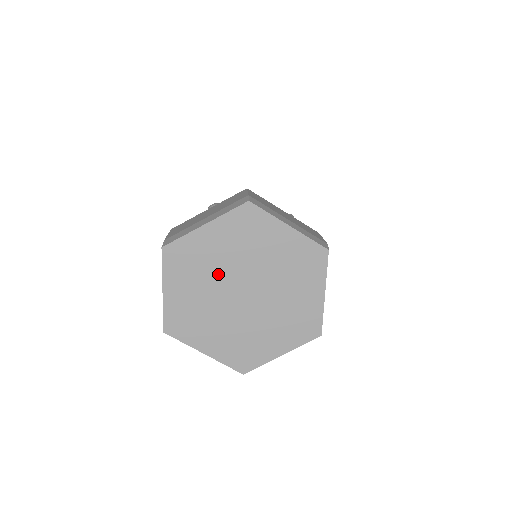
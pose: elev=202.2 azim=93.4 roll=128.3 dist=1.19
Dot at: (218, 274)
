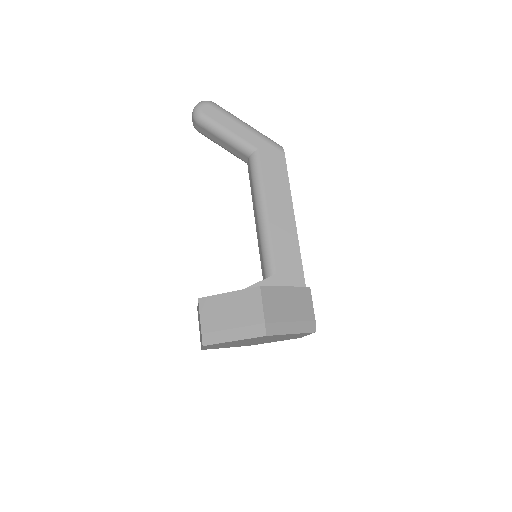
Dot at: occluded
